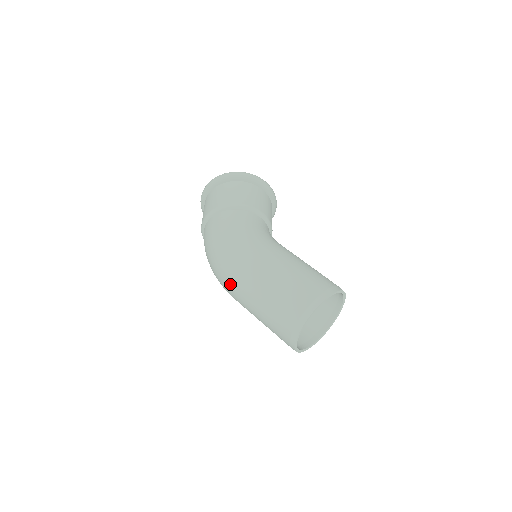
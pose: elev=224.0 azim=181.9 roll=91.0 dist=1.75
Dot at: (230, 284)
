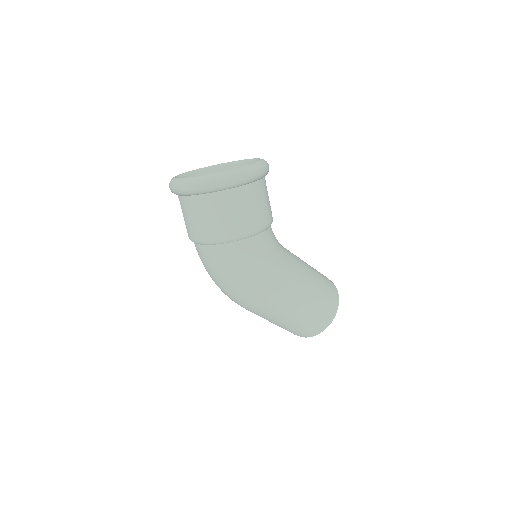
Dot at: (251, 310)
